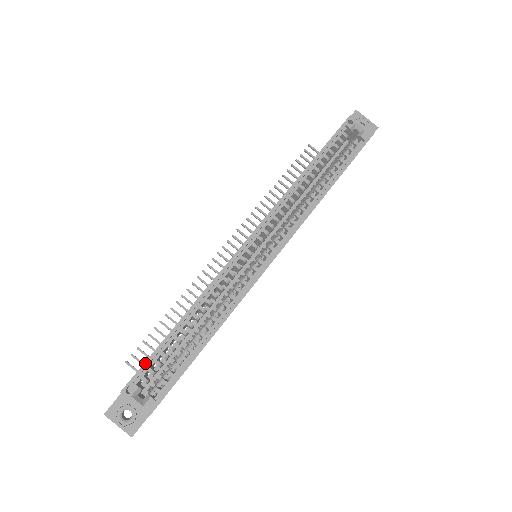
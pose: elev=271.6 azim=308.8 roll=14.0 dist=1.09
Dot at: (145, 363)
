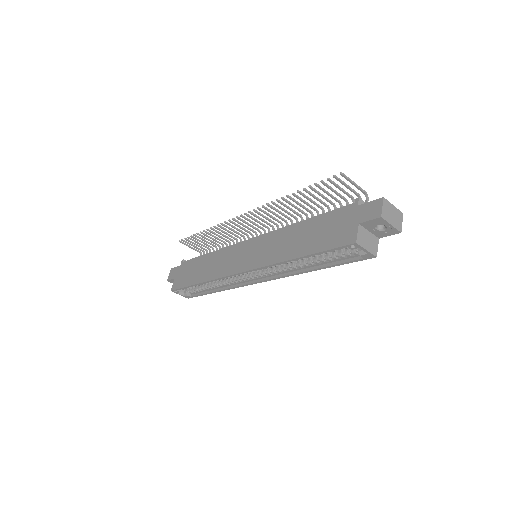
Dot at: (181, 288)
